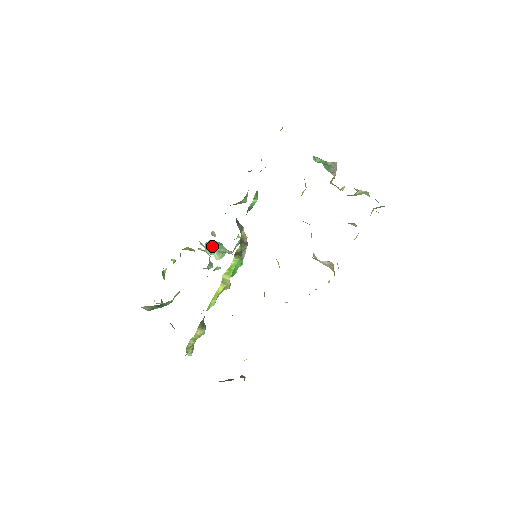
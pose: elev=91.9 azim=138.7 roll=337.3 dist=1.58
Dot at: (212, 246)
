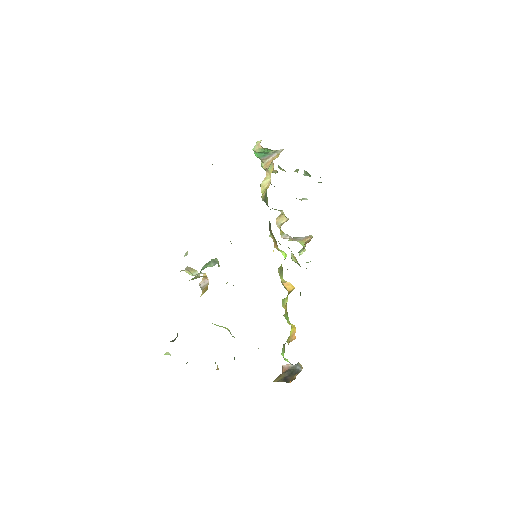
Dot at: (203, 266)
